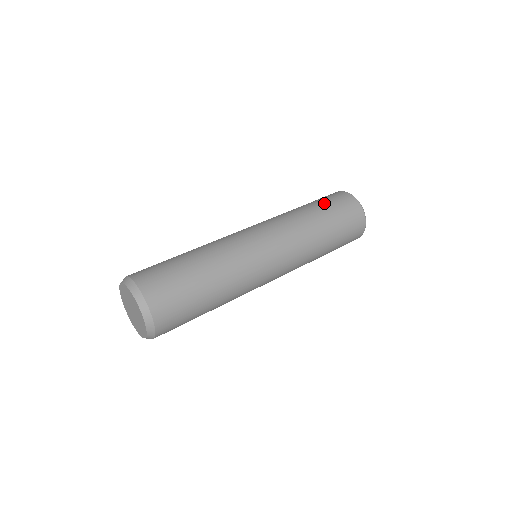
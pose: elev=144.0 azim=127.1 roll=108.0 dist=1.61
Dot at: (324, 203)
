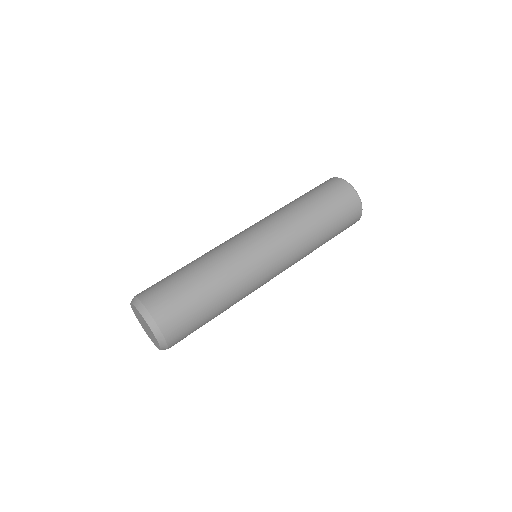
Dot at: (309, 192)
